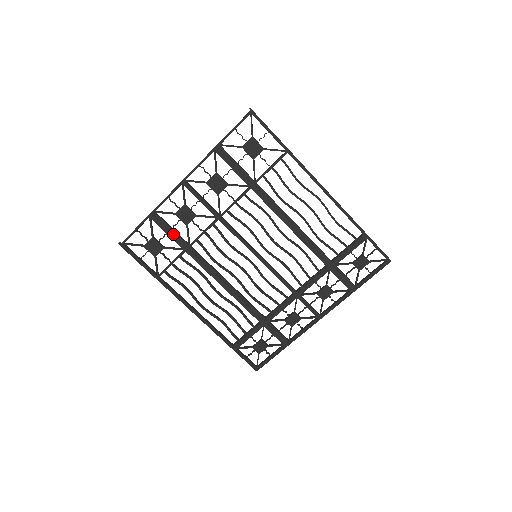
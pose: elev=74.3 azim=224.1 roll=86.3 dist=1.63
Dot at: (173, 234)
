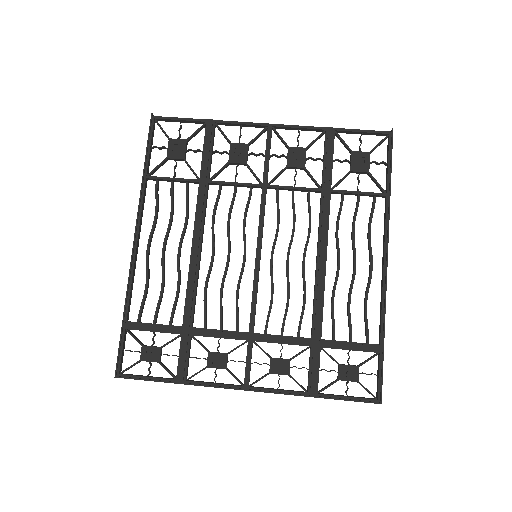
Dot at: (208, 156)
